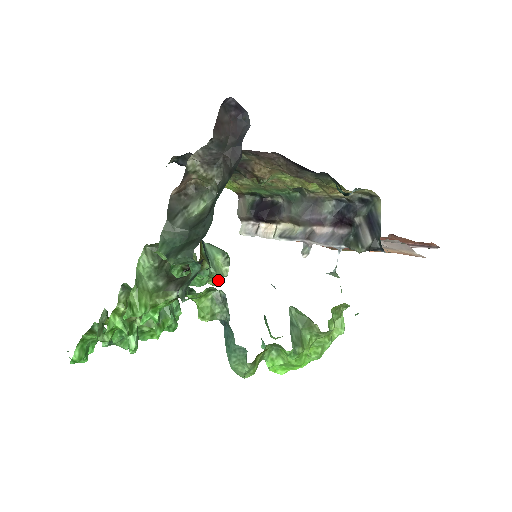
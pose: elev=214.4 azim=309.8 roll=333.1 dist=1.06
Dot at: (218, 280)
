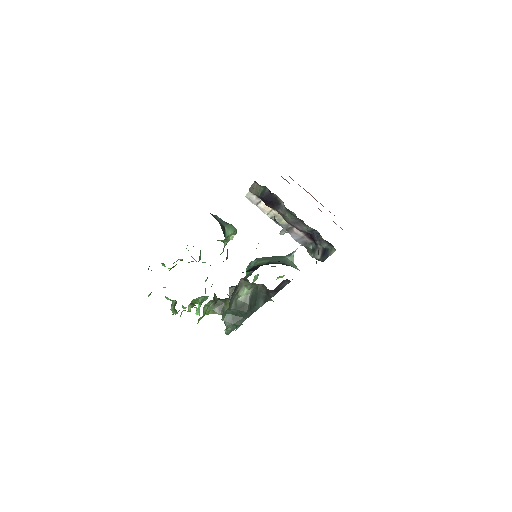
Dot at: occluded
